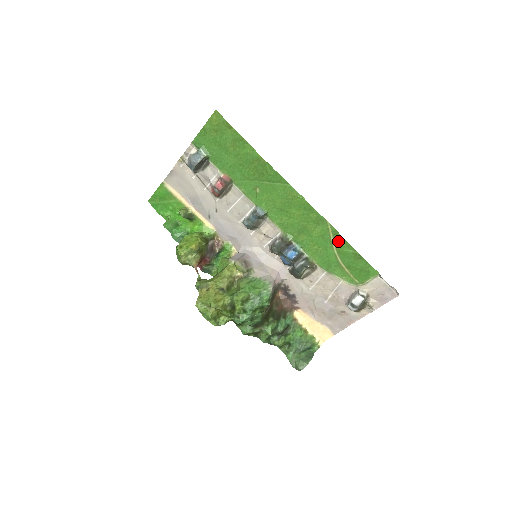
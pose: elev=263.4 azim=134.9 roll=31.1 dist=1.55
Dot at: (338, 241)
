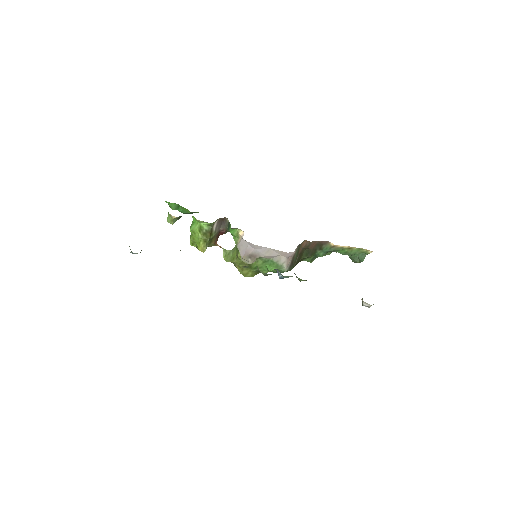
Dot at: occluded
